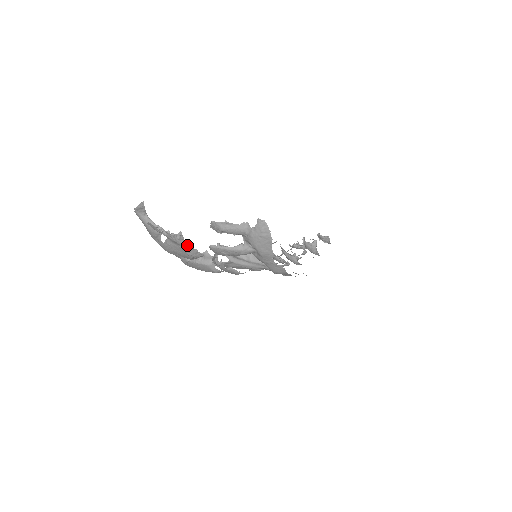
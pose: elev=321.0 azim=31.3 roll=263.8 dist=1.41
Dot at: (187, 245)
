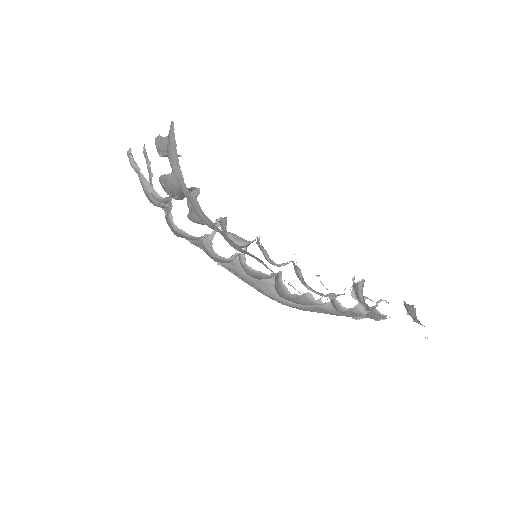
Dot at: (140, 172)
